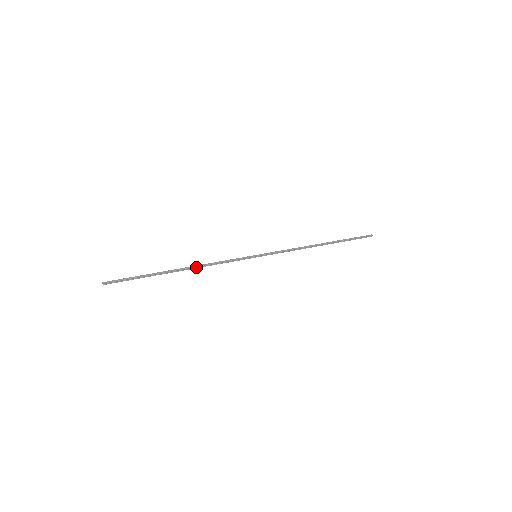
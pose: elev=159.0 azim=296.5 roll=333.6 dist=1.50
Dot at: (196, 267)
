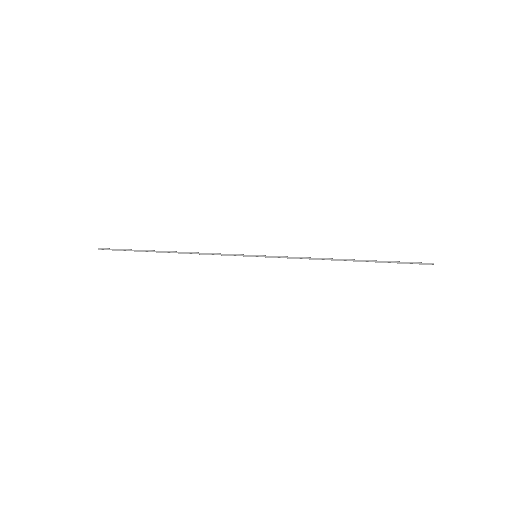
Dot at: (186, 253)
